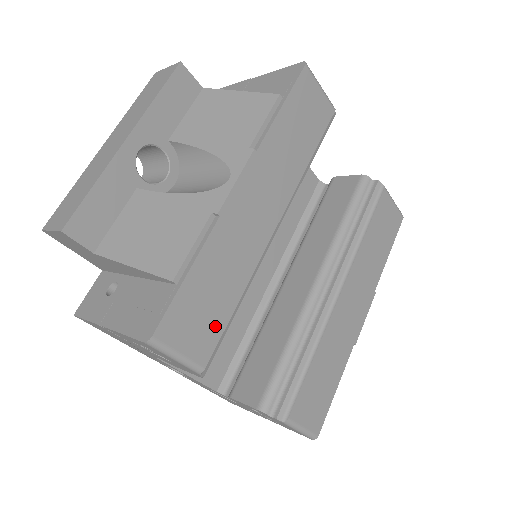
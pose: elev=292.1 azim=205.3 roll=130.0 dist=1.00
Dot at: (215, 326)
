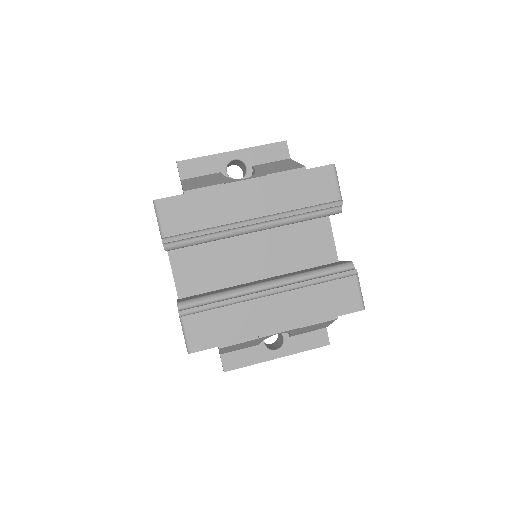
Dot at: (185, 226)
